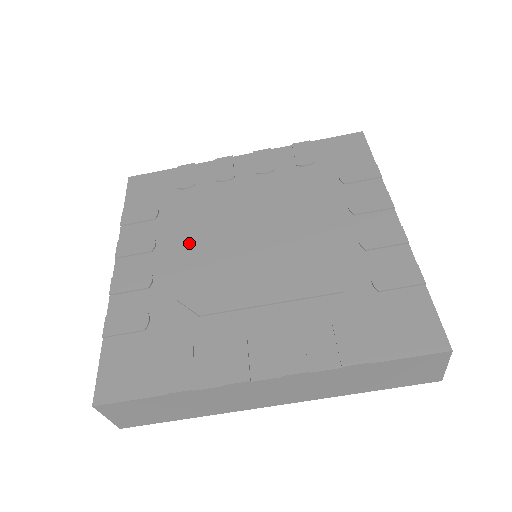
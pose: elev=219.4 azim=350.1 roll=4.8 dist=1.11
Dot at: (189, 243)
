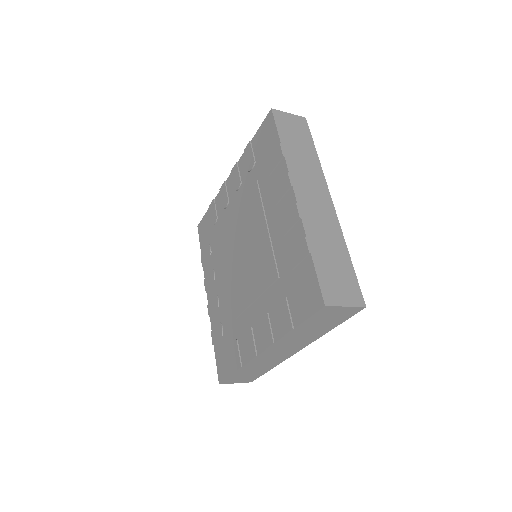
Dot at: (223, 268)
